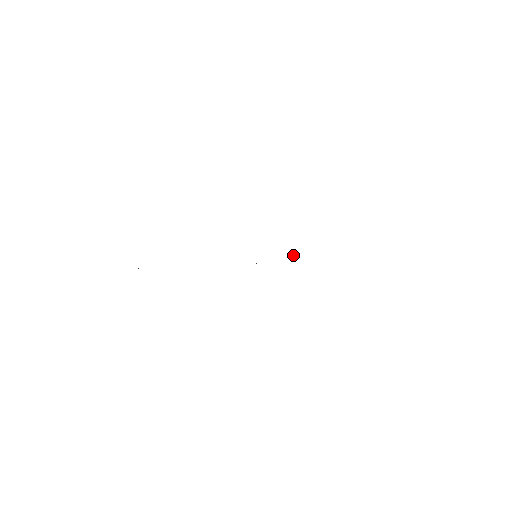
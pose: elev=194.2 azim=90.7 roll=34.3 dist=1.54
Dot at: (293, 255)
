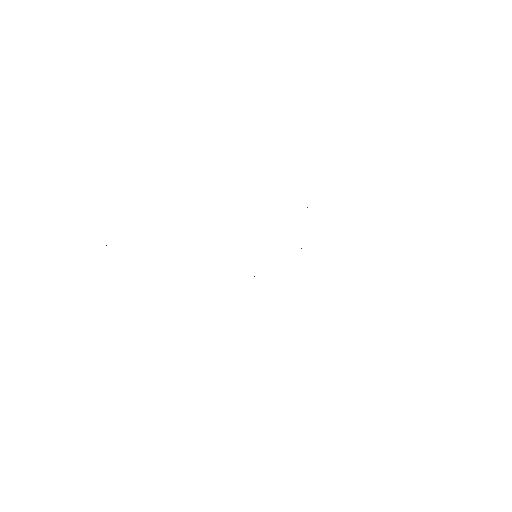
Dot at: occluded
